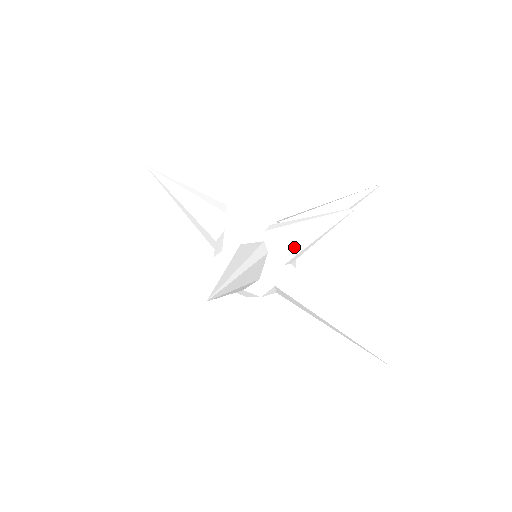
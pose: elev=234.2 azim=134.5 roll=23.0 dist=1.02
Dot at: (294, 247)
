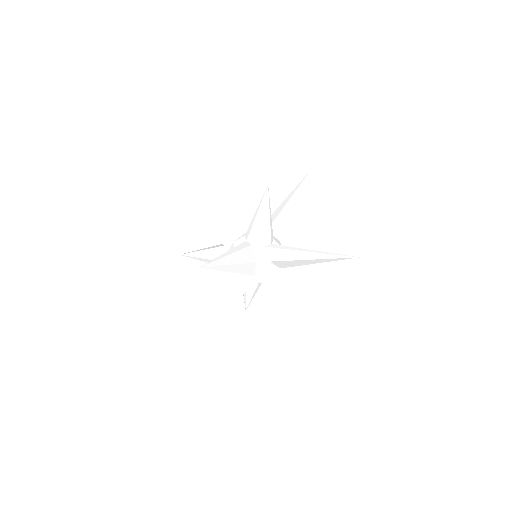
Dot at: (260, 231)
